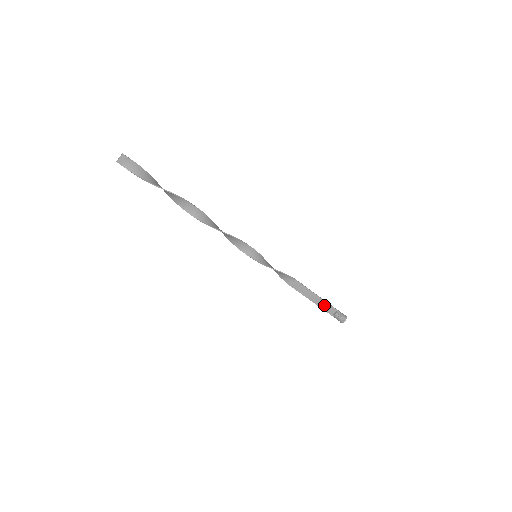
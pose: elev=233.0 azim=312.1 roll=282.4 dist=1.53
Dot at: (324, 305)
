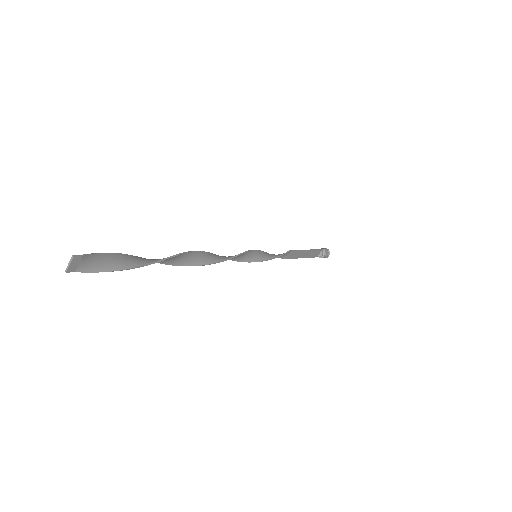
Dot at: (312, 254)
